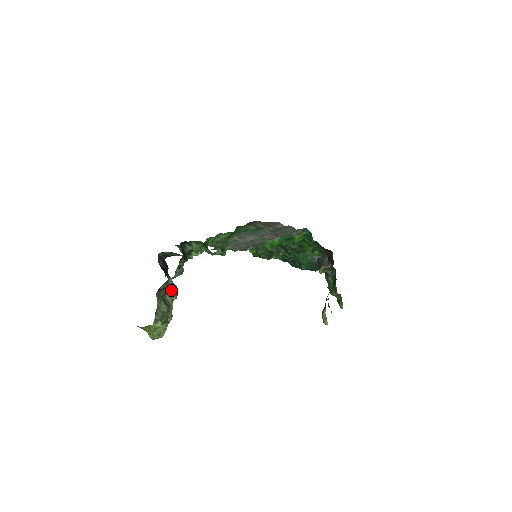
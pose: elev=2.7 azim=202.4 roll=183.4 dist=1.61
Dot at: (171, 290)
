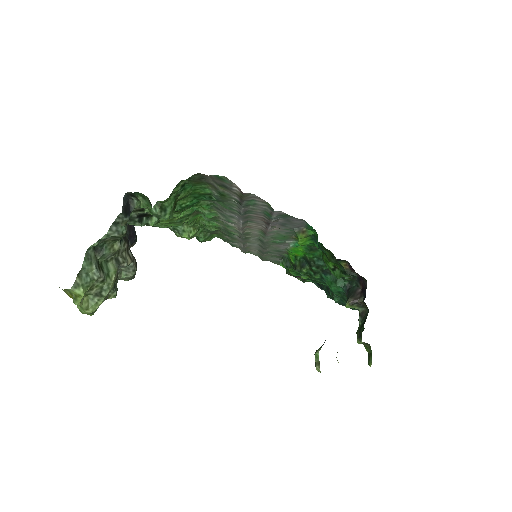
Dot at: (121, 259)
